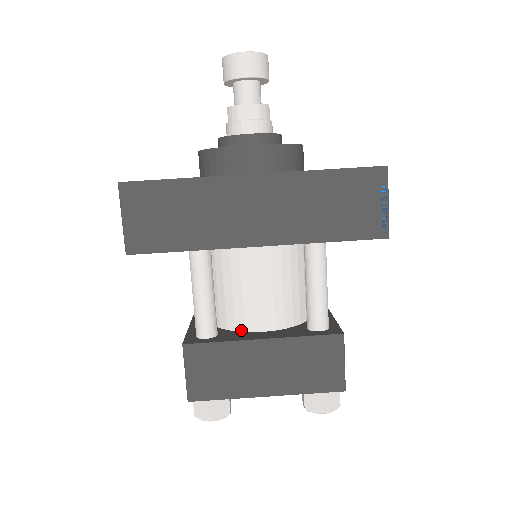
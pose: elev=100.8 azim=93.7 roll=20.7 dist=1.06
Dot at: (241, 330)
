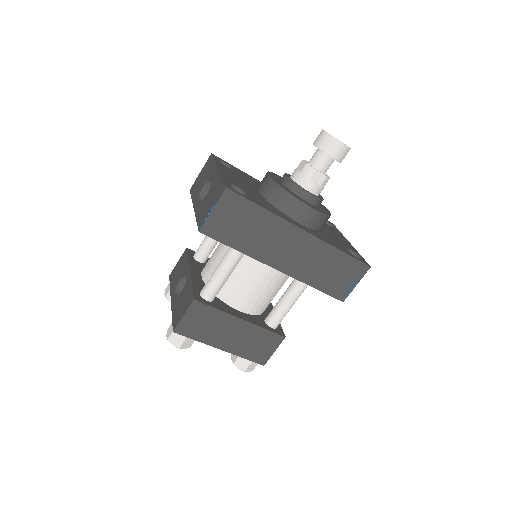
Dot at: (228, 303)
